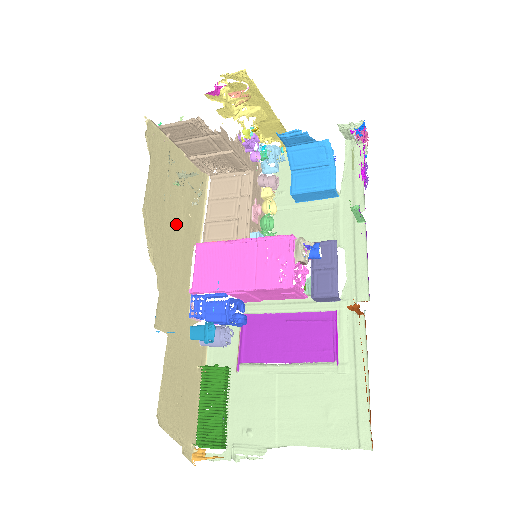
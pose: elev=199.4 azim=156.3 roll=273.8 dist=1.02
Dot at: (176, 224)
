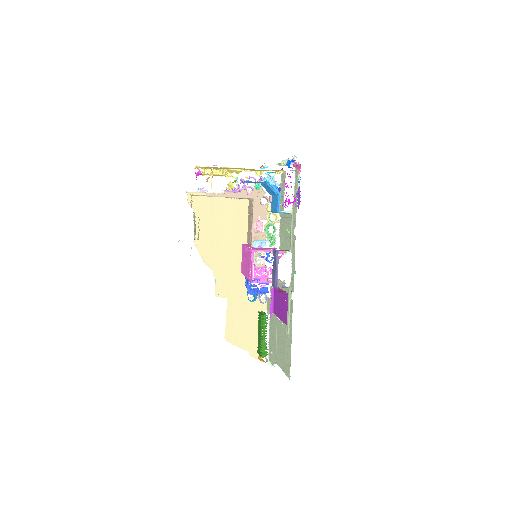
Dot at: (224, 238)
